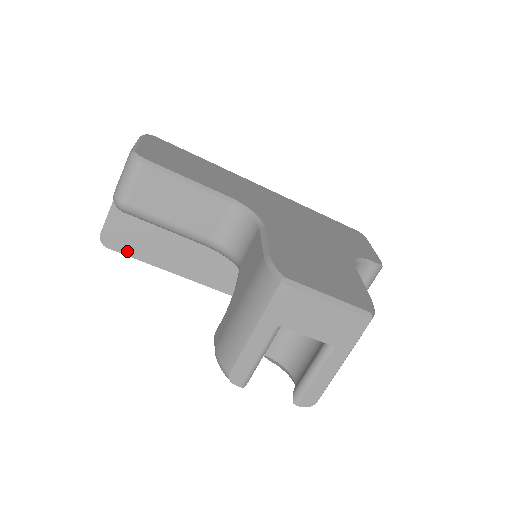
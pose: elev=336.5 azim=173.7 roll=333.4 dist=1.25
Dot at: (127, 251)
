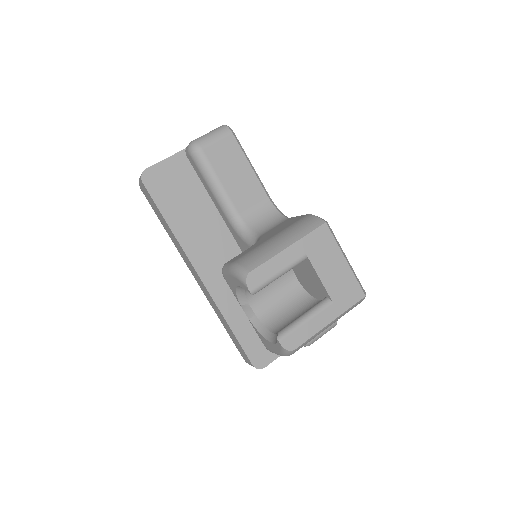
Dot at: (155, 195)
